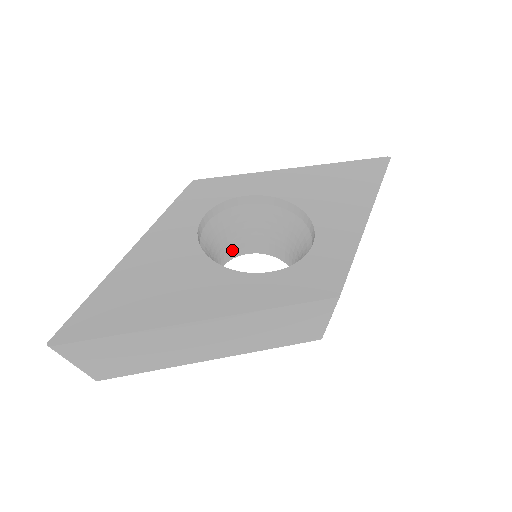
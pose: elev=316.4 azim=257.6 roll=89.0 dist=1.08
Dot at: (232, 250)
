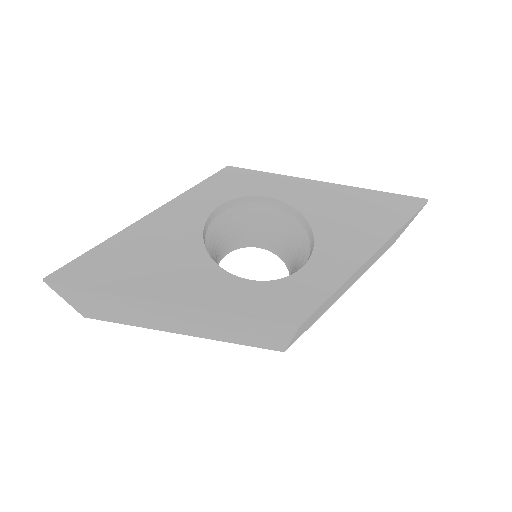
Dot at: (243, 240)
